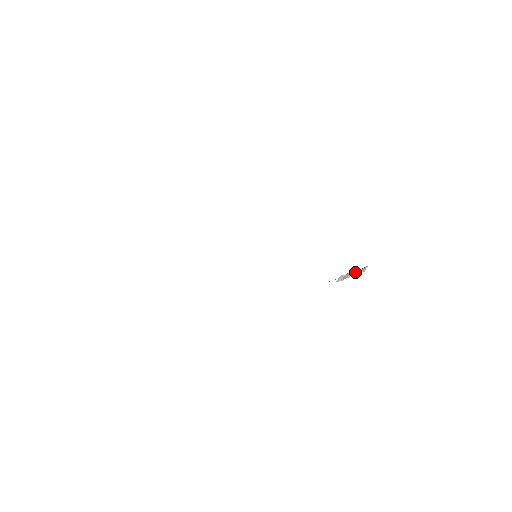
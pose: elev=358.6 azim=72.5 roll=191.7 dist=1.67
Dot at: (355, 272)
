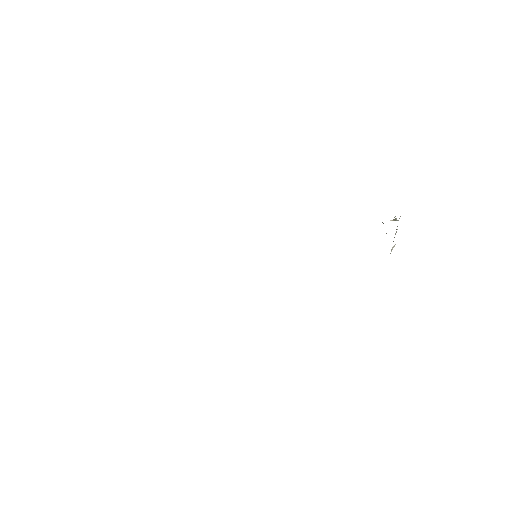
Dot at: occluded
